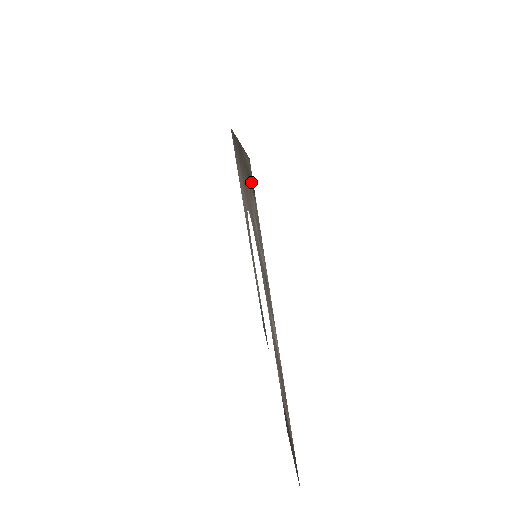
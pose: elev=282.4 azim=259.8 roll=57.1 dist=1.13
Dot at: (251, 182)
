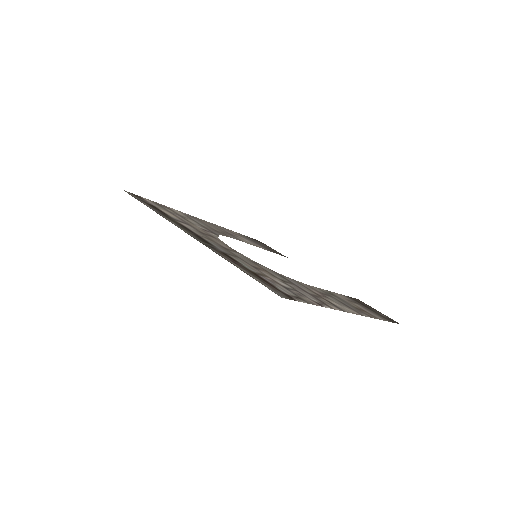
Dot at: (278, 290)
